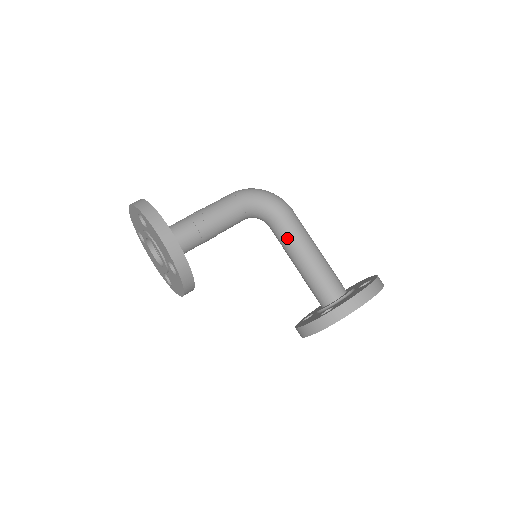
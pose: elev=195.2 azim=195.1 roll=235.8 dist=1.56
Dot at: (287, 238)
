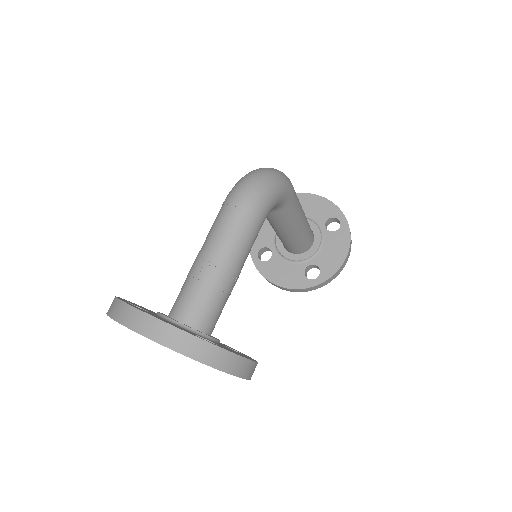
Dot at: (286, 221)
